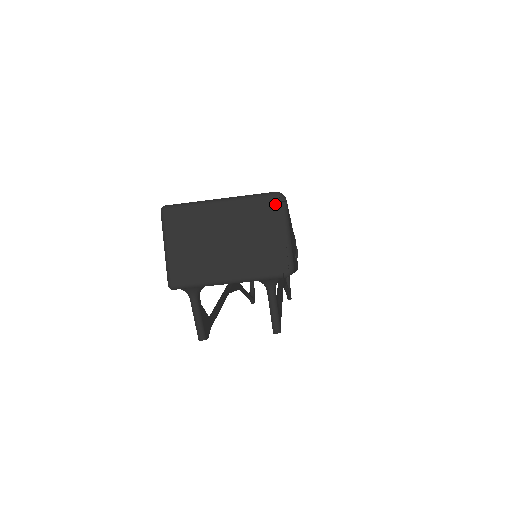
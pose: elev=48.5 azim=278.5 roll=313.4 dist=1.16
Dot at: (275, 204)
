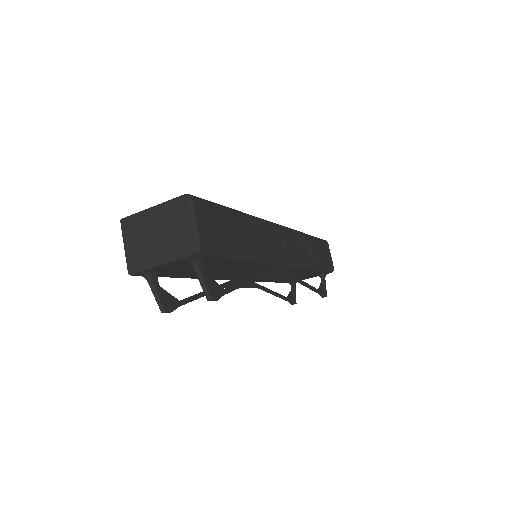
Dot at: (184, 203)
